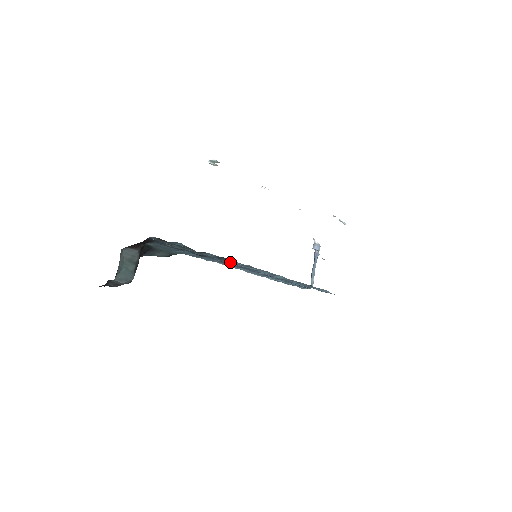
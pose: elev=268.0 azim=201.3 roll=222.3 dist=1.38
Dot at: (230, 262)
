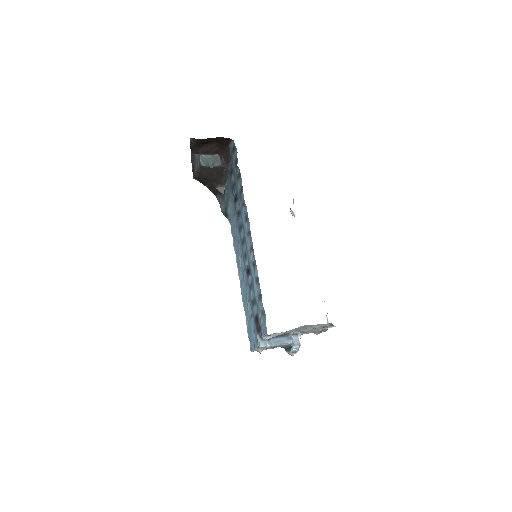
Dot at: (242, 195)
